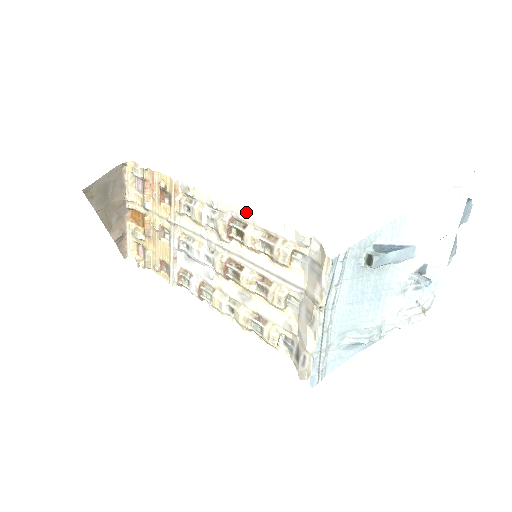
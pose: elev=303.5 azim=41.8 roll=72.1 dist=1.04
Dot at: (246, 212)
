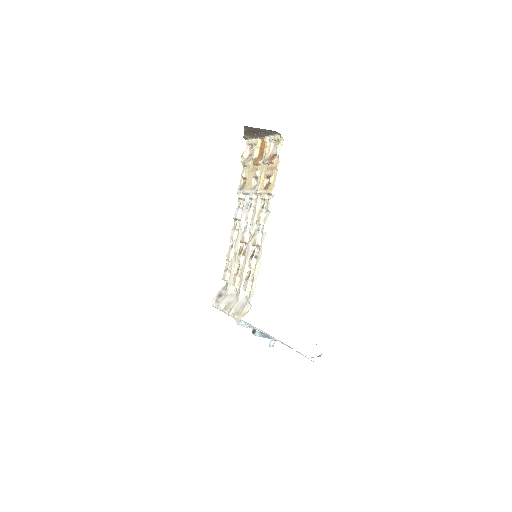
Dot at: (260, 258)
